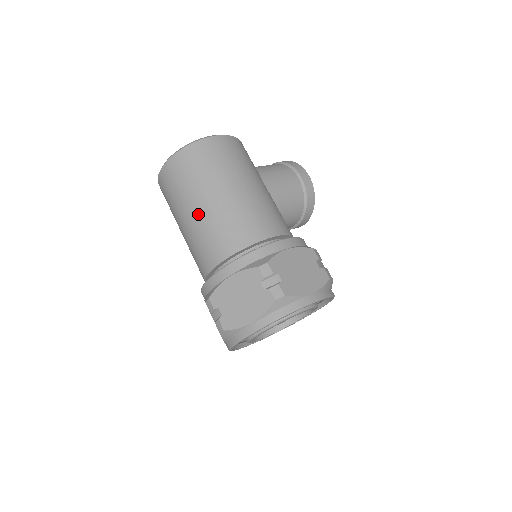
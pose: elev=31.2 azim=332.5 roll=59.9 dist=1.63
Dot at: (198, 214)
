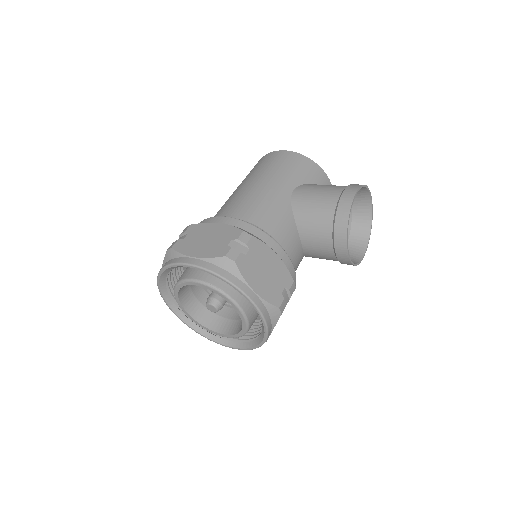
Dot at: occluded
